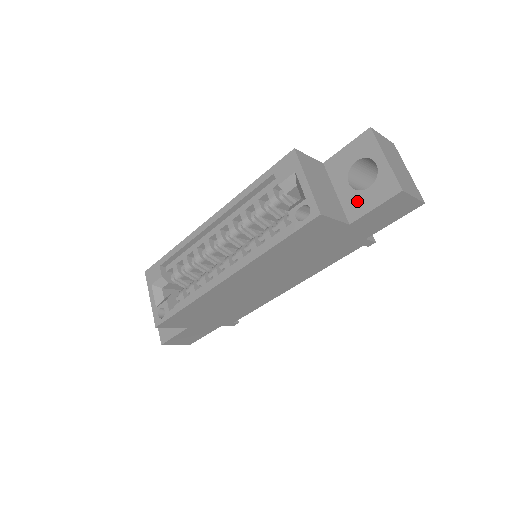
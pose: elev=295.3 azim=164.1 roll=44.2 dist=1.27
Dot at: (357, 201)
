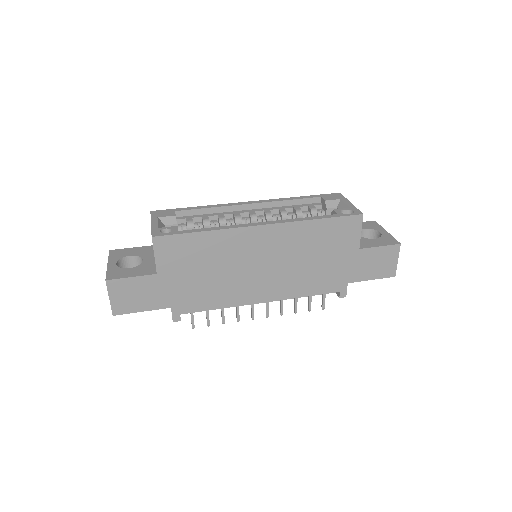
Dot at: (366, 241)
